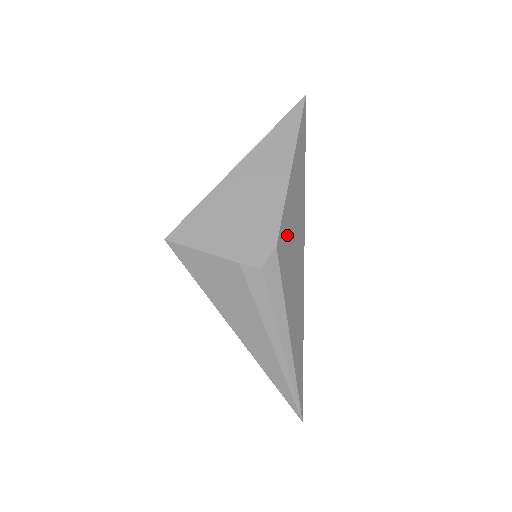
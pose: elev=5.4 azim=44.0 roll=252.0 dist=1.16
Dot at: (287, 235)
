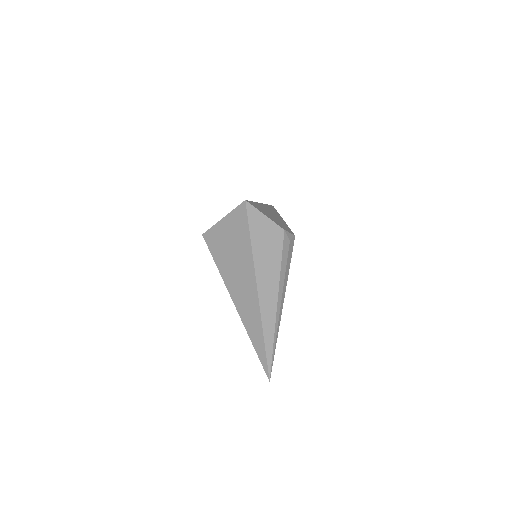
Dot at: occluded
